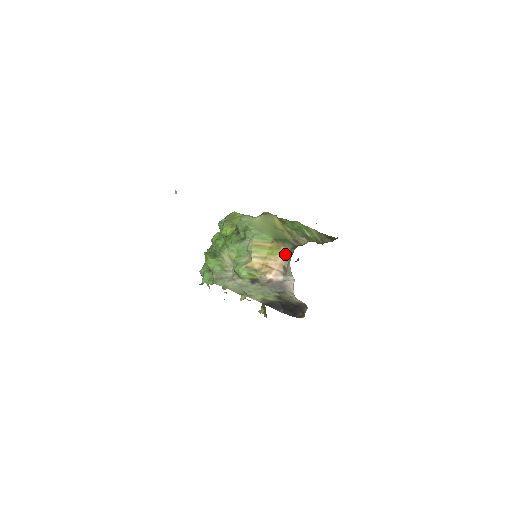
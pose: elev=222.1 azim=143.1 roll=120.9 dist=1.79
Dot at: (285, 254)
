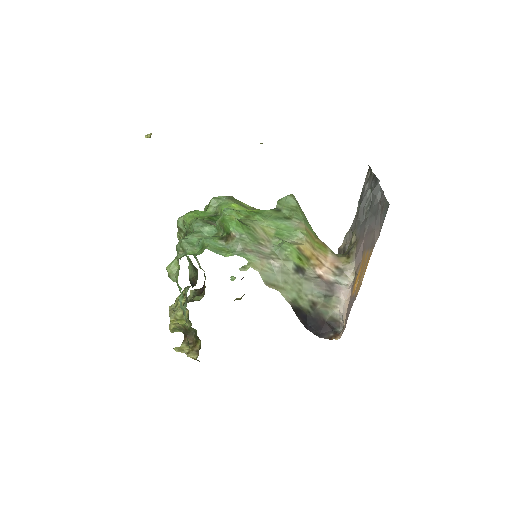
Dot at: (334, 255)
